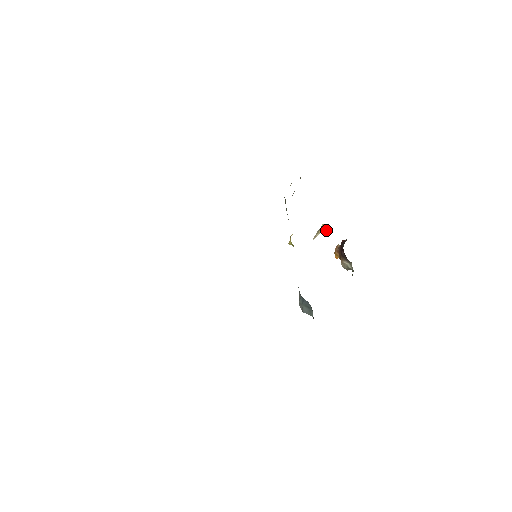
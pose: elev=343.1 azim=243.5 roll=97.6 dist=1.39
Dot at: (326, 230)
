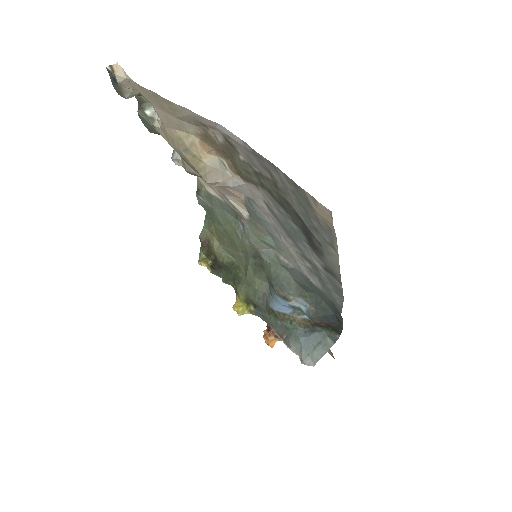
Dot at: occluded
